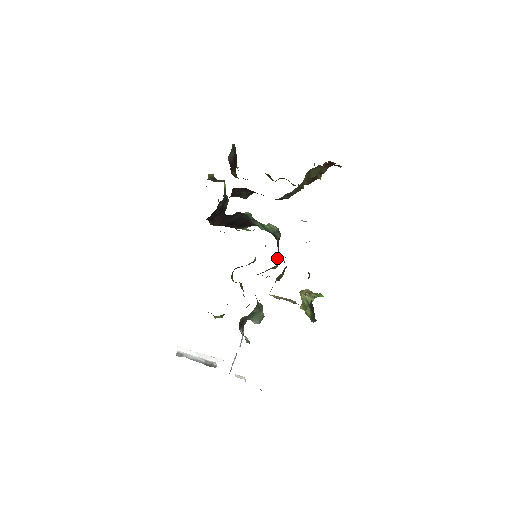
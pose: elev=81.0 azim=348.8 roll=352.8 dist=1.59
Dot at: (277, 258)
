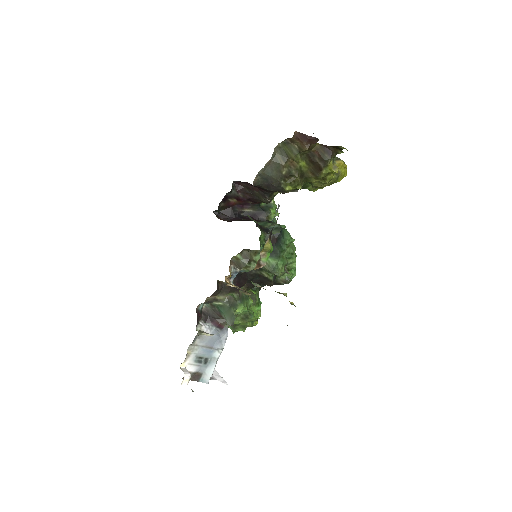
Dot at: occluded
